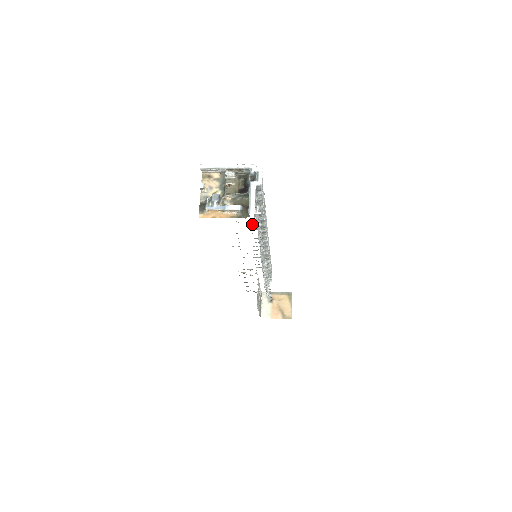
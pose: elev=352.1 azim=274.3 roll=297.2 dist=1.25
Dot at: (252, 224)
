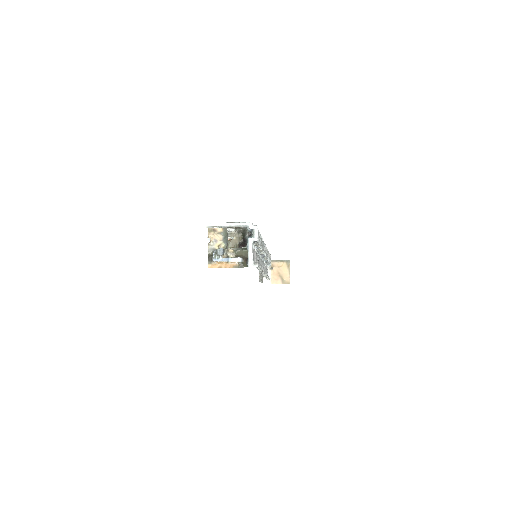
Dot at: occluded
